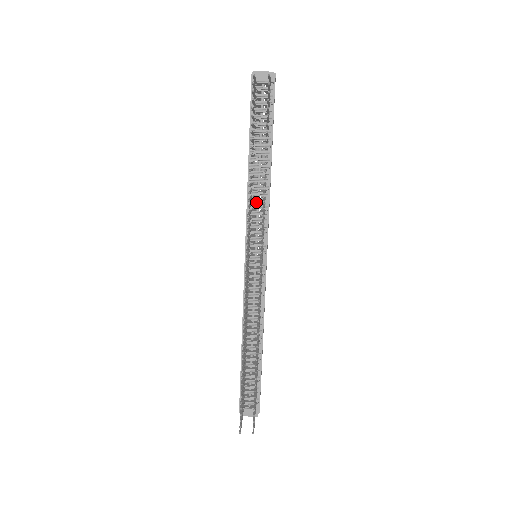
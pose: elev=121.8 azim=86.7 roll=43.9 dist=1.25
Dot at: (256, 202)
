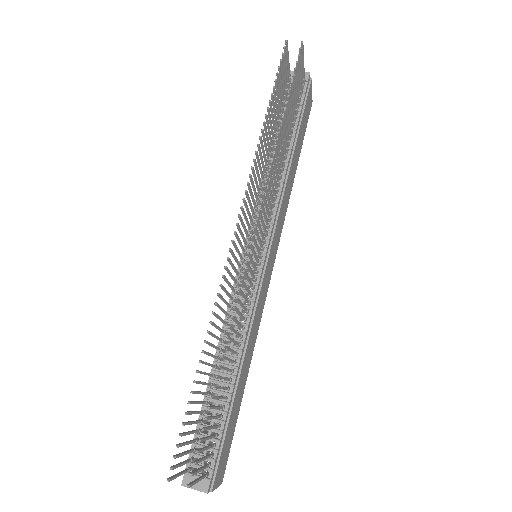
Dot at: occluded
